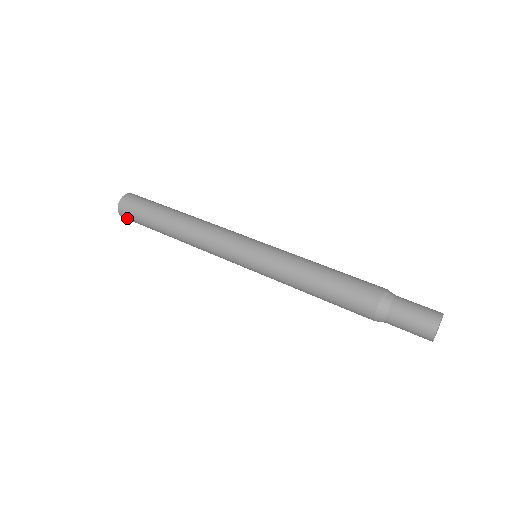
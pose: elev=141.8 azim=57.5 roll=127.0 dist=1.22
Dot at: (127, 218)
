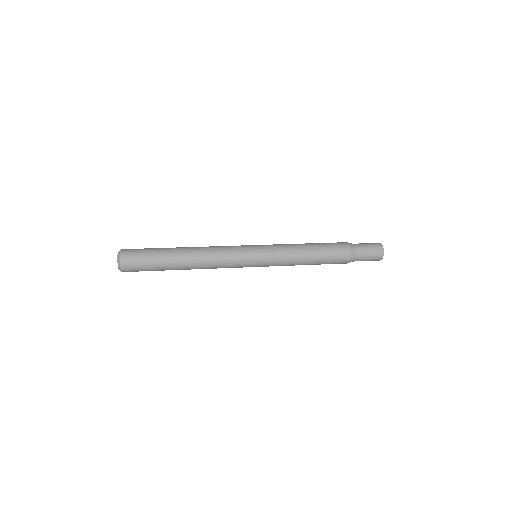
Dot at: (129, 268)
